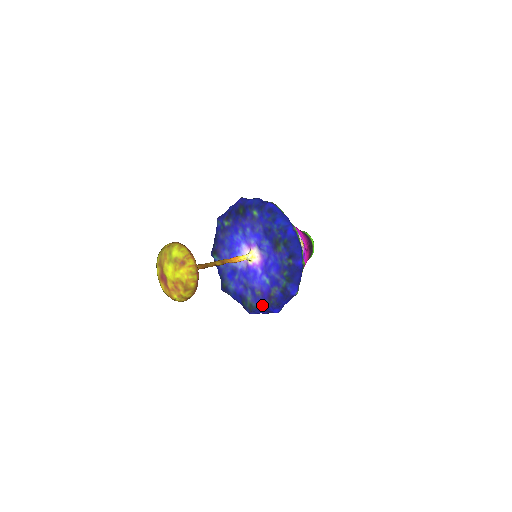
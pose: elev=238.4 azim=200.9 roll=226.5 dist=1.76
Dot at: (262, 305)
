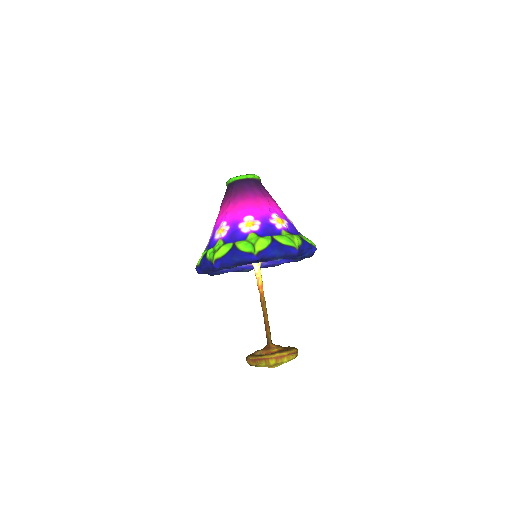
Dot at: occluded
